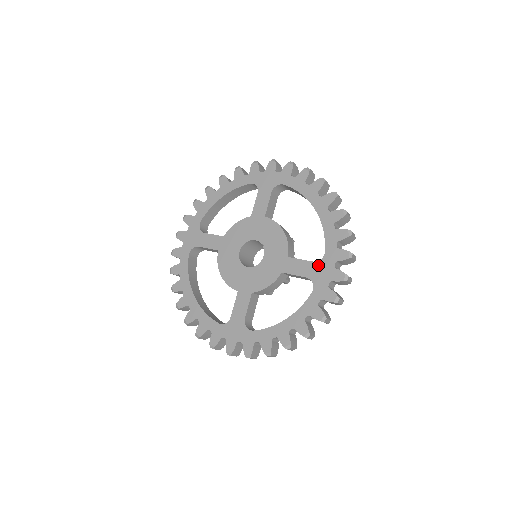
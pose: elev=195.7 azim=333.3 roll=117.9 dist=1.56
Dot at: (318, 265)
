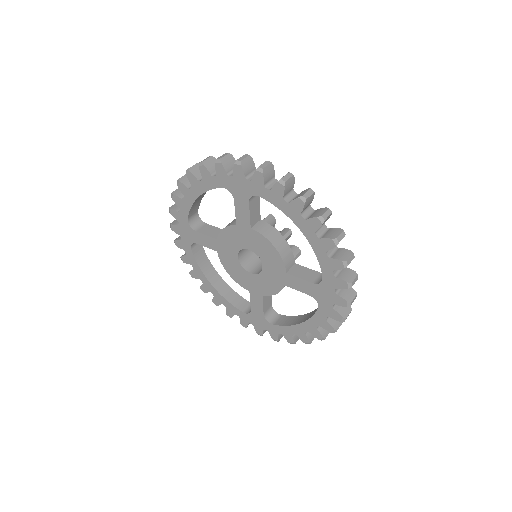
Dot at: (318, 288)
